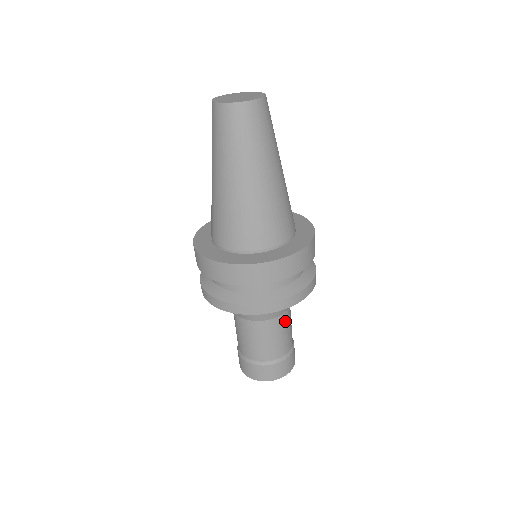
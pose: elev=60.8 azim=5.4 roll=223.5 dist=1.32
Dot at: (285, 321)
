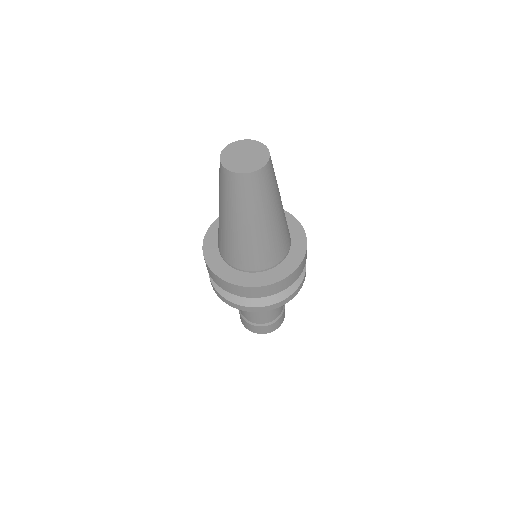
Dot at: occluded
